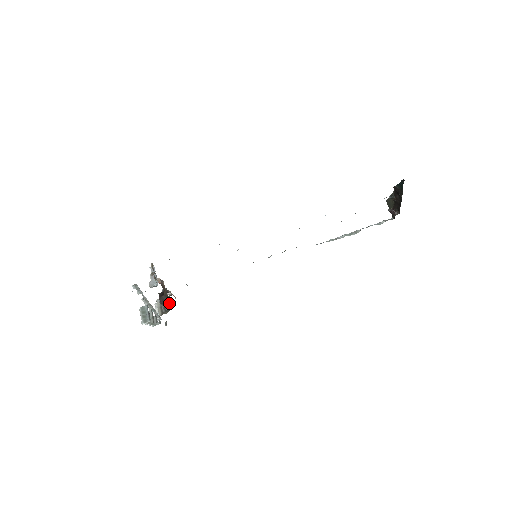
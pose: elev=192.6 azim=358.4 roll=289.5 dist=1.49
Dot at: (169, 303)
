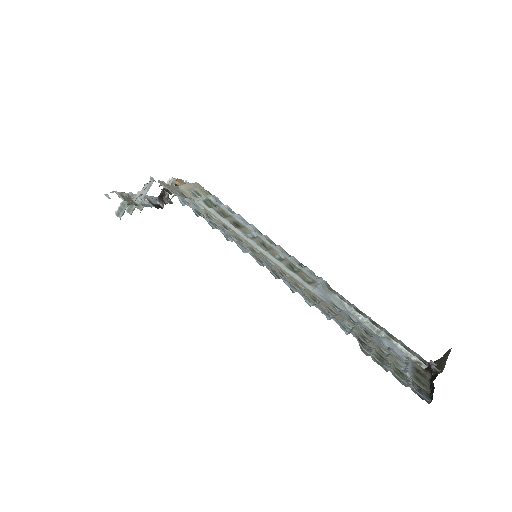
Dot at: occluded
